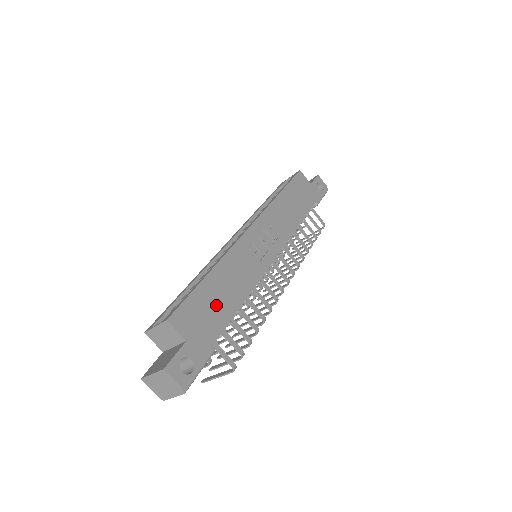
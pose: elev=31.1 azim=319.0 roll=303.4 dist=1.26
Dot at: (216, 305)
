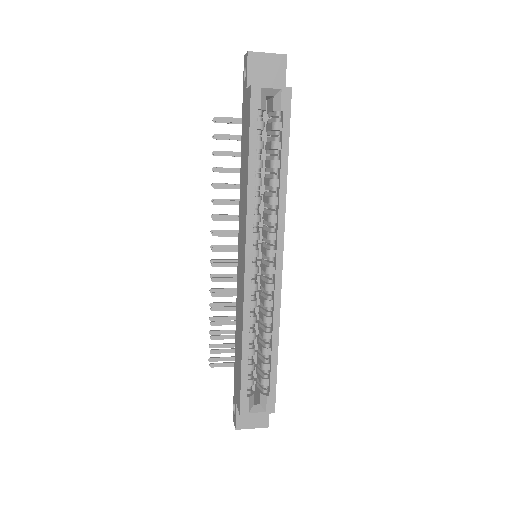
Dot at: occluded
